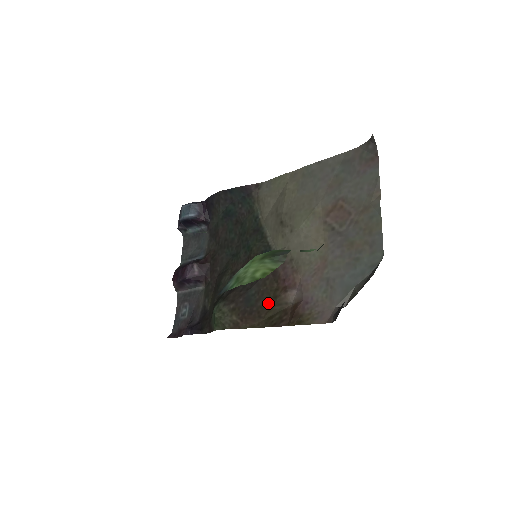
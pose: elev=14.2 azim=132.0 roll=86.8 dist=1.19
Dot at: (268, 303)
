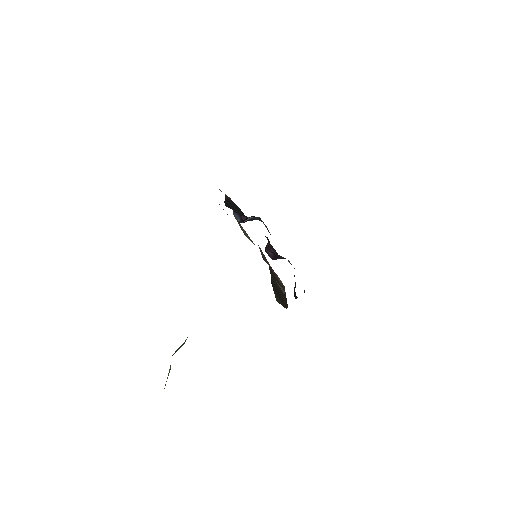
Dot at: (280, 288)
